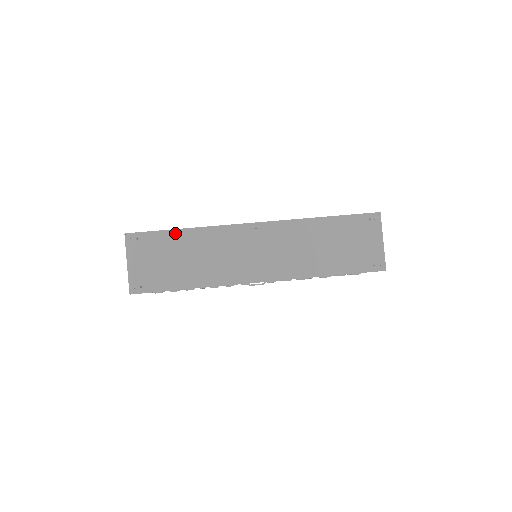
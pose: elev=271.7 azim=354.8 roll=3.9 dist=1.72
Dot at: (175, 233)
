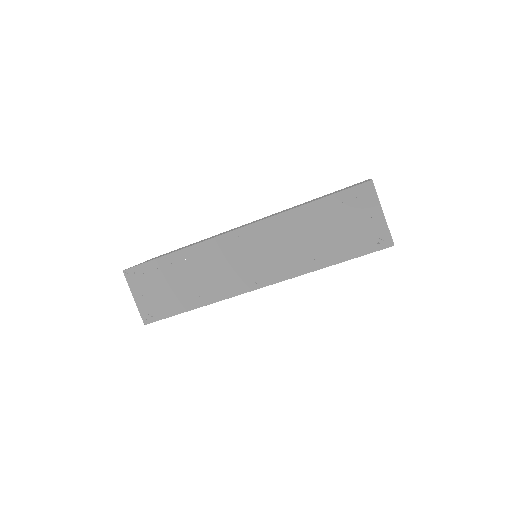
Dot at: (165, 259)
